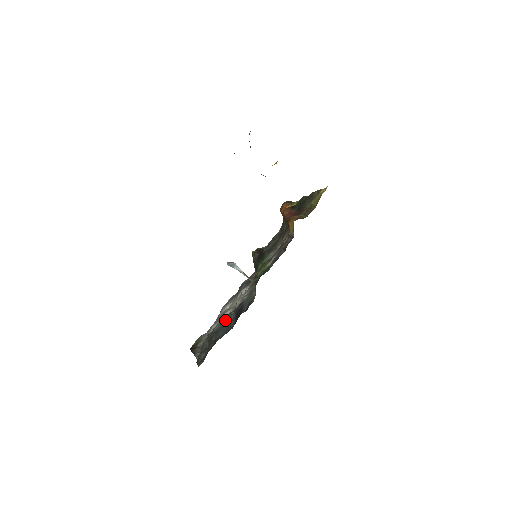
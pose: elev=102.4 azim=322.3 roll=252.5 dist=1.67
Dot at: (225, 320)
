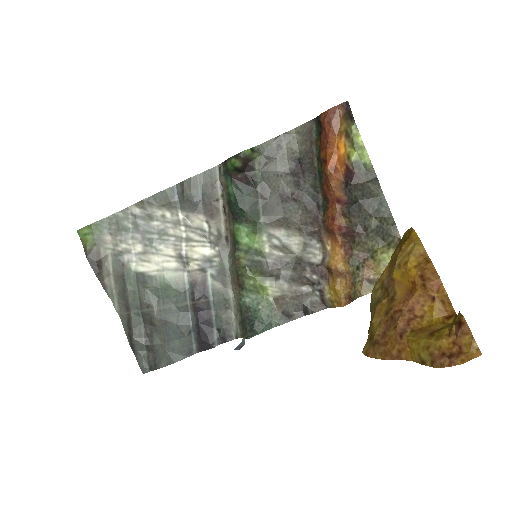
Dot at: (173, 298)
